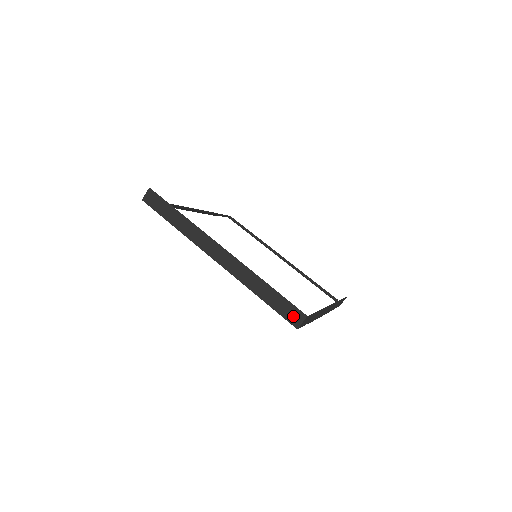
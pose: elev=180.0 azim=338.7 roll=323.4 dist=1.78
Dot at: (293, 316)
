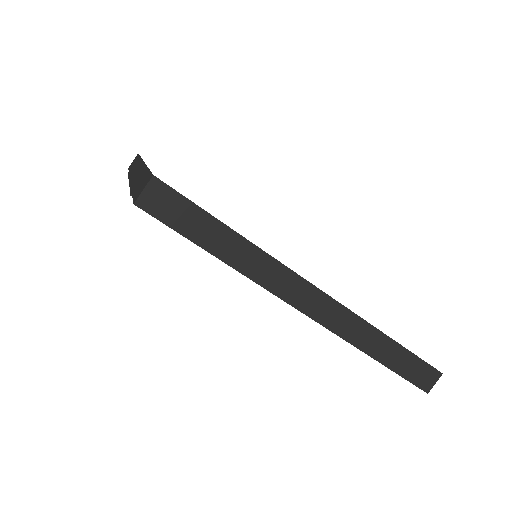
Dot at: (424, 378)
